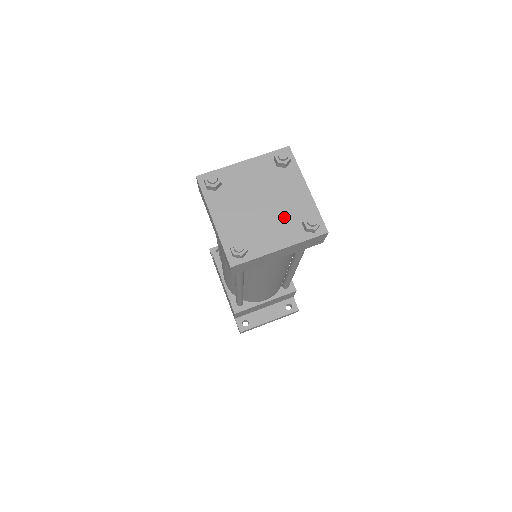
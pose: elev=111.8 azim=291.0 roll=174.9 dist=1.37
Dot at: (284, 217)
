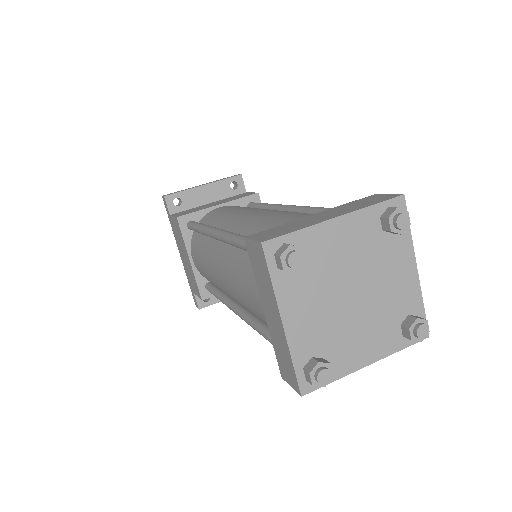
Dot at: (380, 315)
